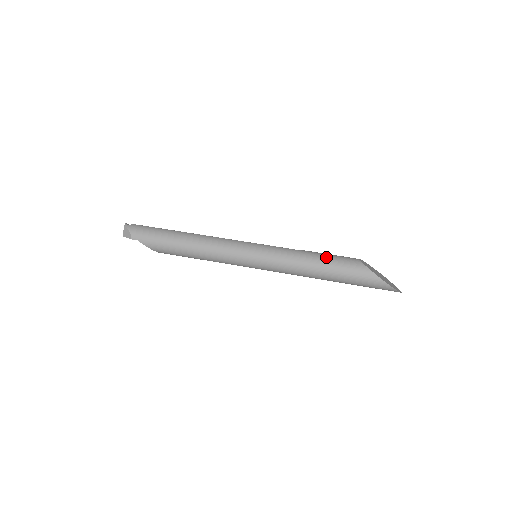
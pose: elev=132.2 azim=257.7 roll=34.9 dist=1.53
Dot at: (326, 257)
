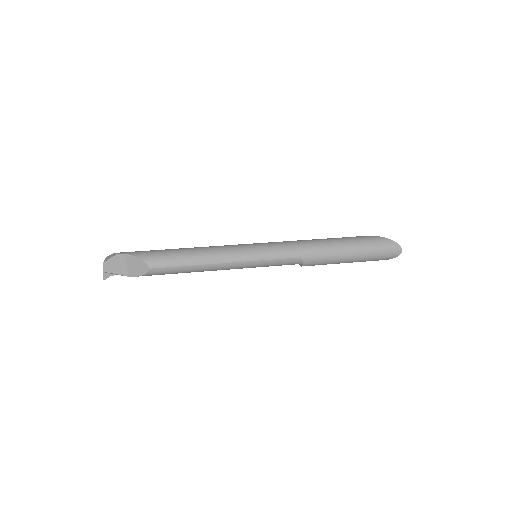
Dot at: occluded
